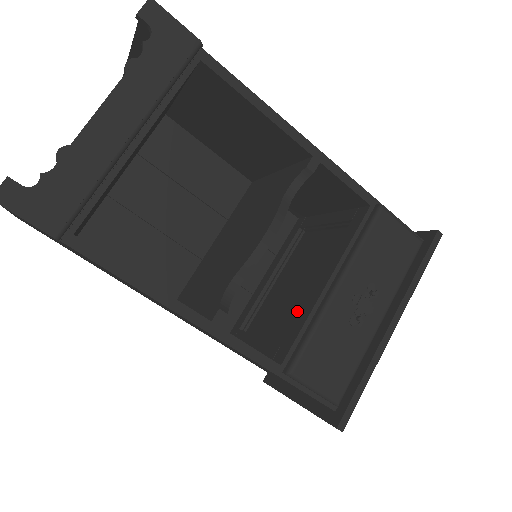
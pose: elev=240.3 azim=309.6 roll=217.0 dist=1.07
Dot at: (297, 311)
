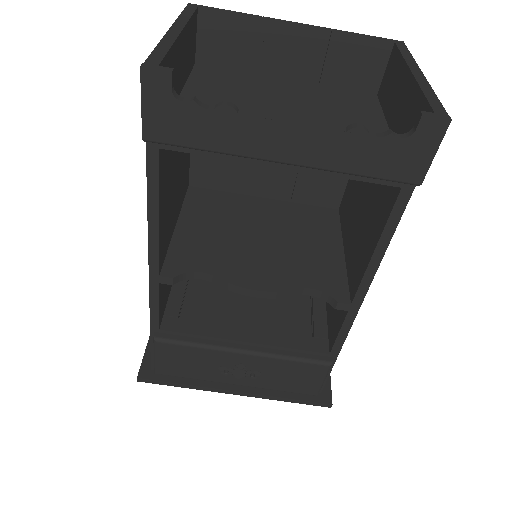
Dot at: (219, 311)
